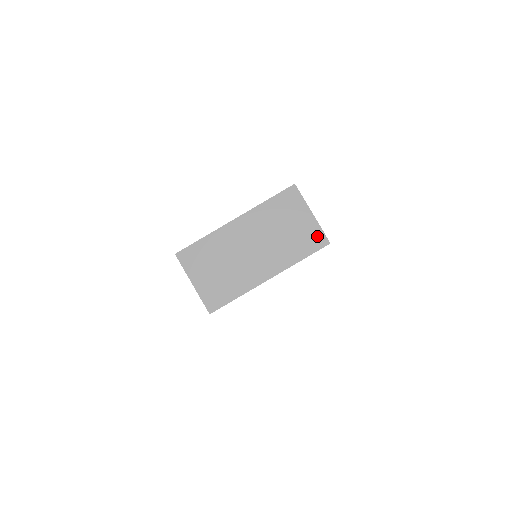
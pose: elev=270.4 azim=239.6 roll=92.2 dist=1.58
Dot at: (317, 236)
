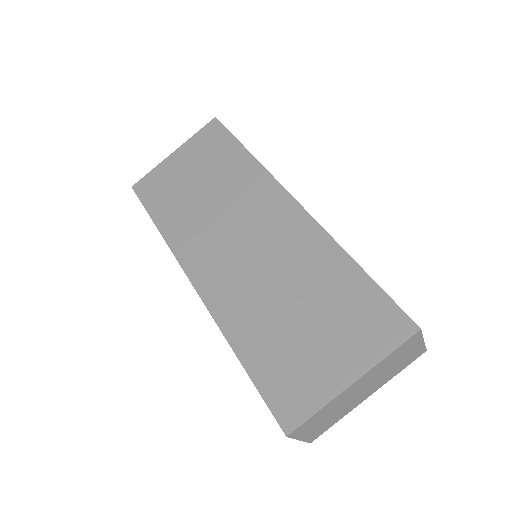
Dot at: (419, 353)
